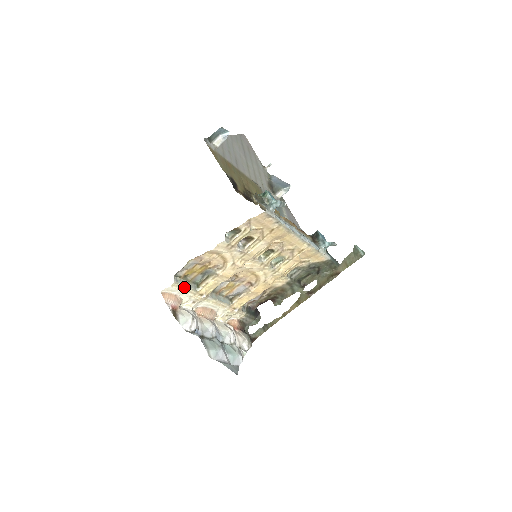
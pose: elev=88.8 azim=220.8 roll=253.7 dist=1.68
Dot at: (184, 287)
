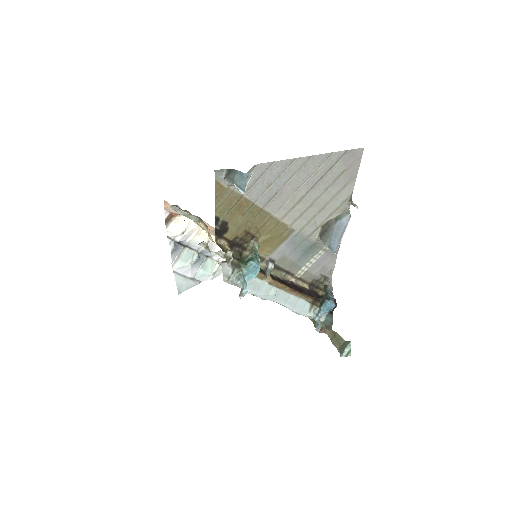
Dot at: (183, 214)
